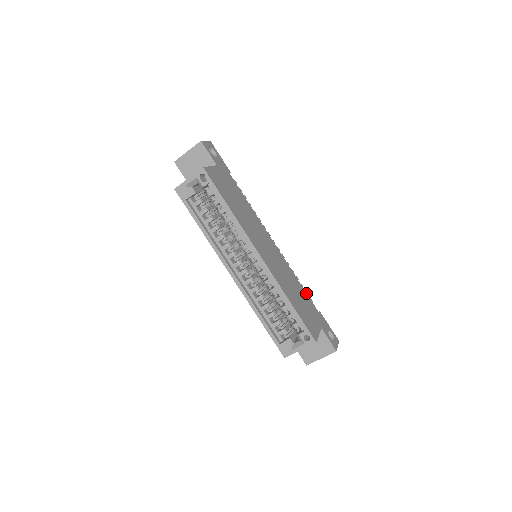
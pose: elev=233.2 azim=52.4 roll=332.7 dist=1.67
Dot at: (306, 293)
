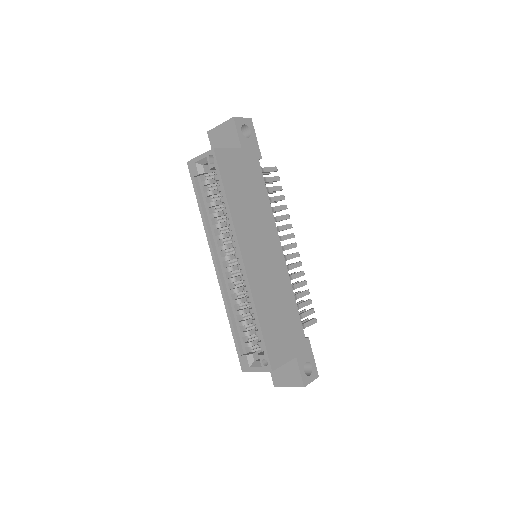
Dot at: (298, 313)
